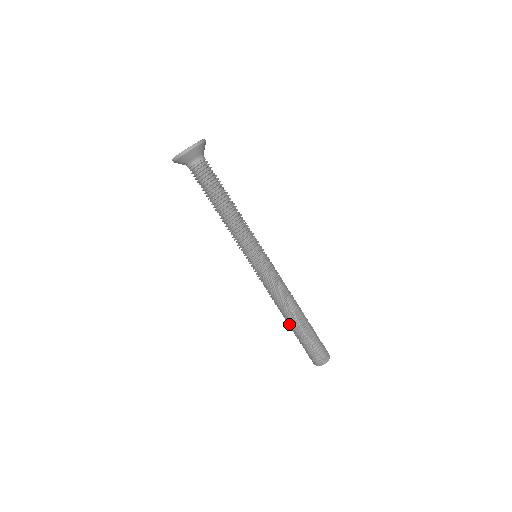
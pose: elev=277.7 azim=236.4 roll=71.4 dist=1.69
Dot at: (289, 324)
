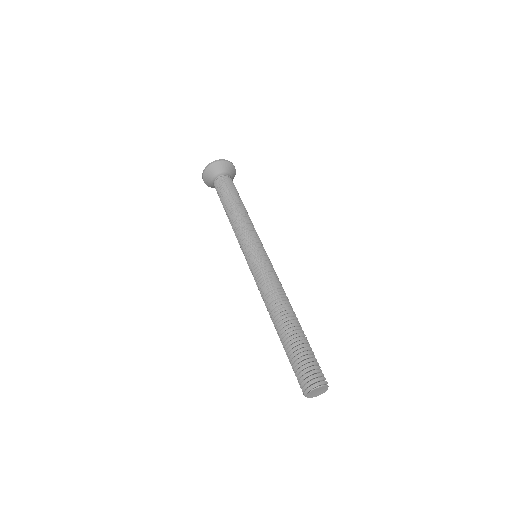
Dot at: (277, 329)
